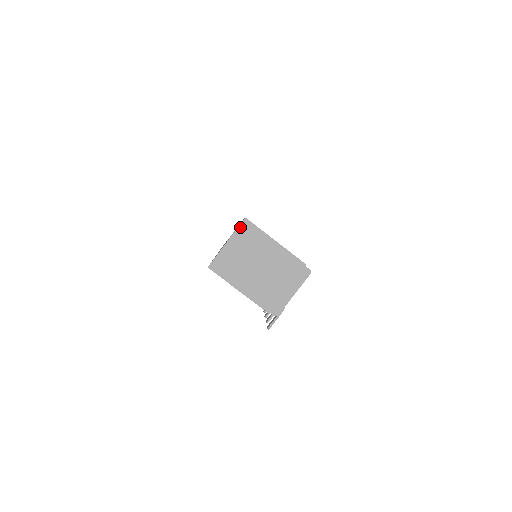
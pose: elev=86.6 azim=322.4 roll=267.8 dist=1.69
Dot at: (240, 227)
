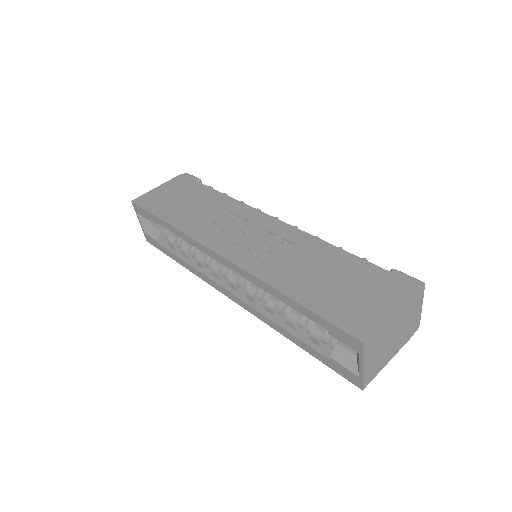
Dot at: (364, 351)
